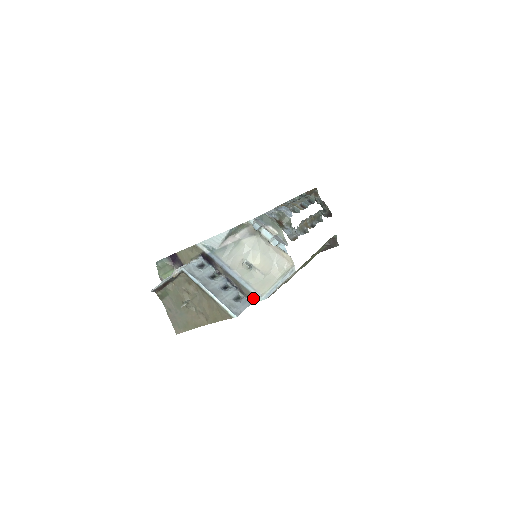
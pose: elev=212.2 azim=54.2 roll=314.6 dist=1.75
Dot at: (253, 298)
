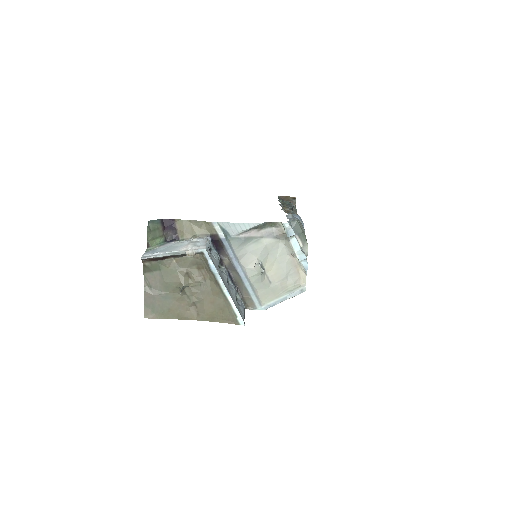
Dot at: (250, 304)
